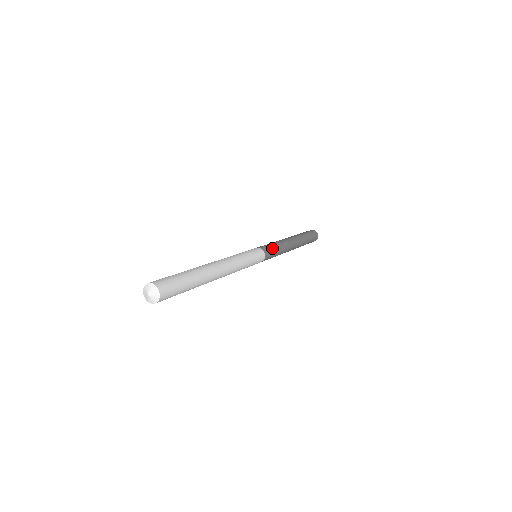
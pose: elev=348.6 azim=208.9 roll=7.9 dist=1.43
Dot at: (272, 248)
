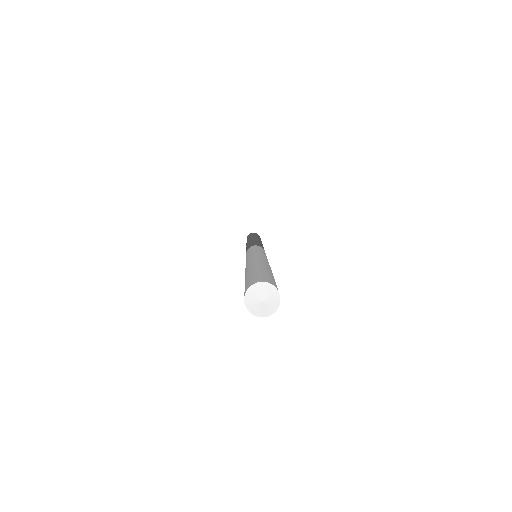
Dot at: occluded
